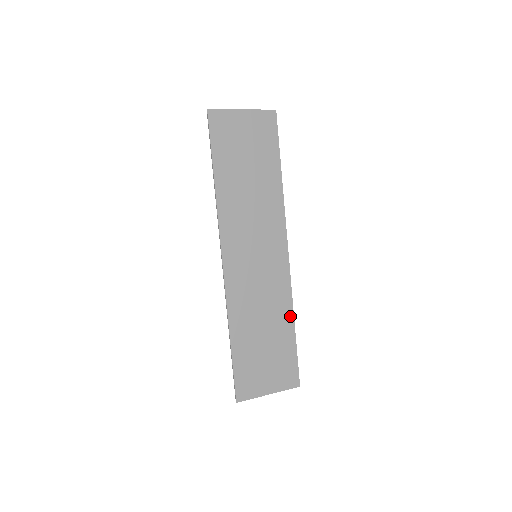
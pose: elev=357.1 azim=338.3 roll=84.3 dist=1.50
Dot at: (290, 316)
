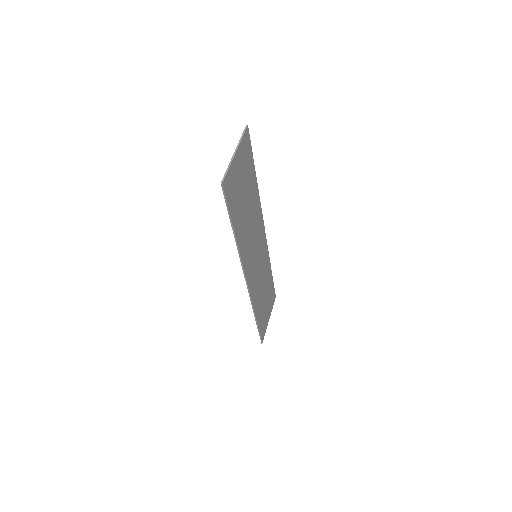
Dot at: (270, 268)
